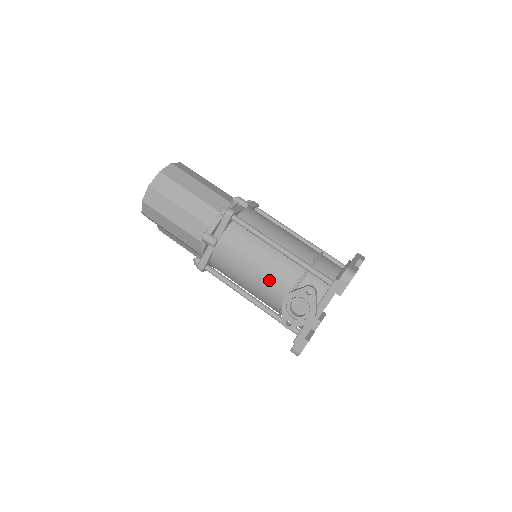
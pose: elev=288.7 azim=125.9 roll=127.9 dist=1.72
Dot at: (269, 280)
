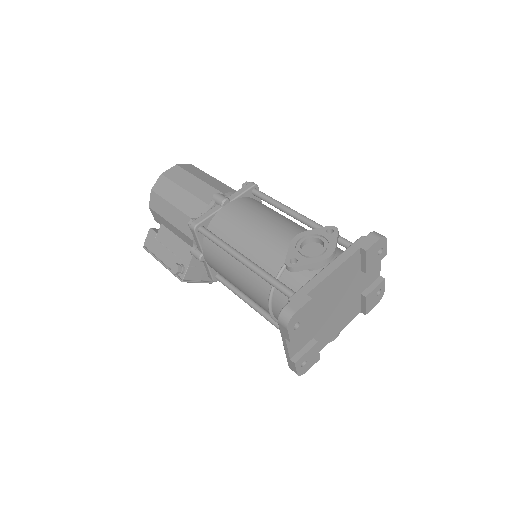
Dot at: (277, 235)
